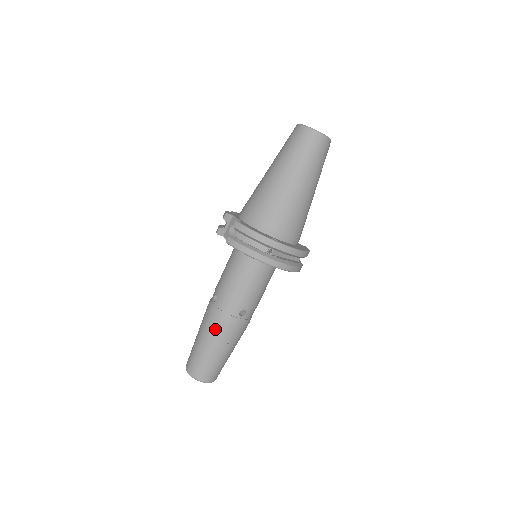
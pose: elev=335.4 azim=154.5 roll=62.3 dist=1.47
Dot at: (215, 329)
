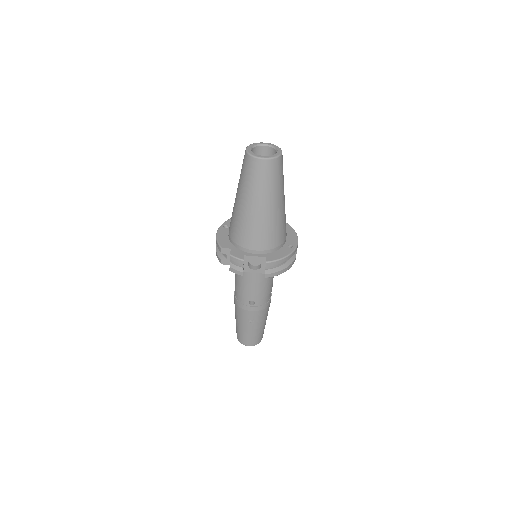
Dot at: (263, 315)
